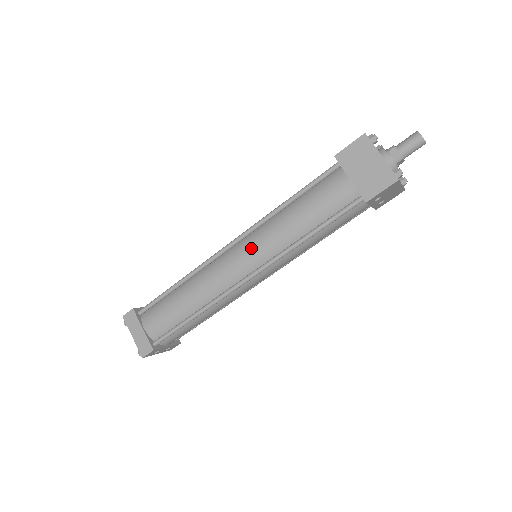
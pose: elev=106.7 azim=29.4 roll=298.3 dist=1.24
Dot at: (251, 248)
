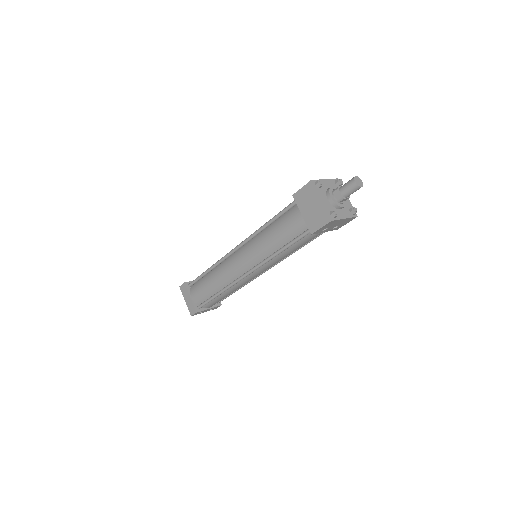
Dot at: (246, 254)
